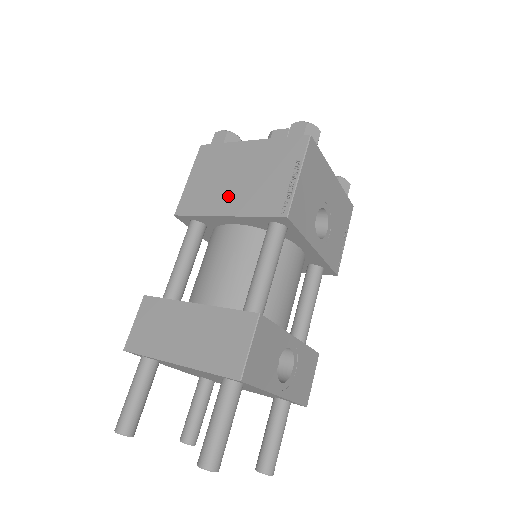
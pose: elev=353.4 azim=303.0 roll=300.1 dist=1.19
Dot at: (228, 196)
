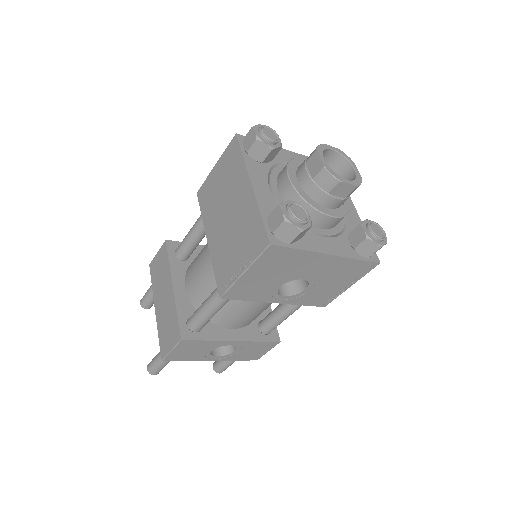
Dot at: (216, 224)
